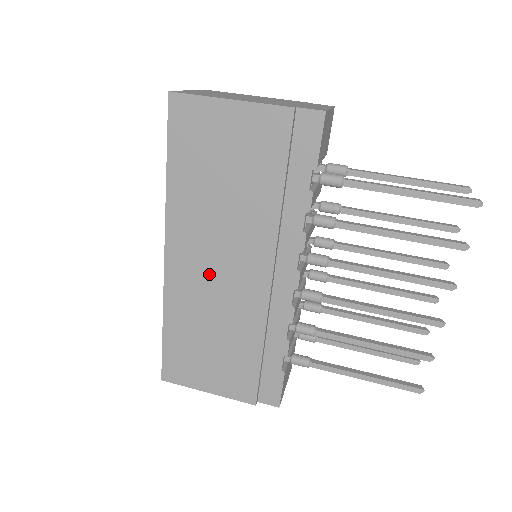
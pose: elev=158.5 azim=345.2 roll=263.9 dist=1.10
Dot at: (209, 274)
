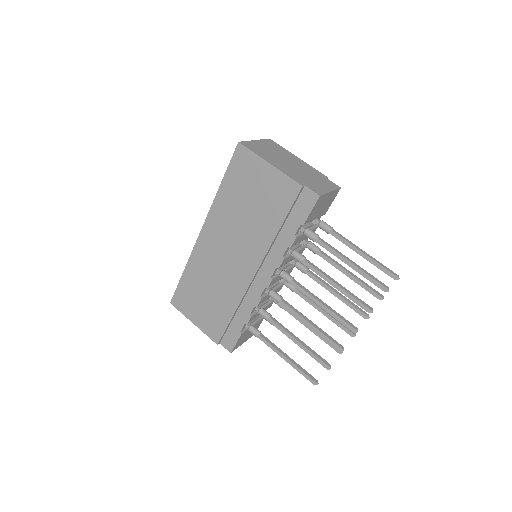
Dot at: (221, 255)
